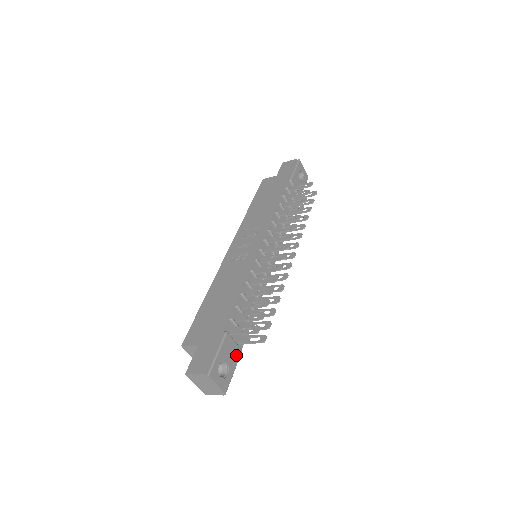
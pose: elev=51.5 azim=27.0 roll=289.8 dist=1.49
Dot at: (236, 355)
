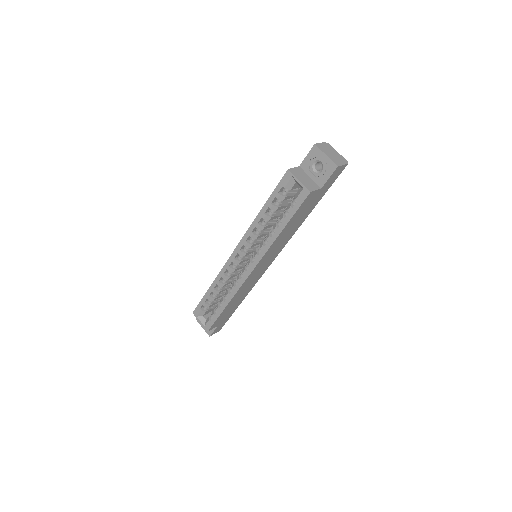
Dot at: occluded
